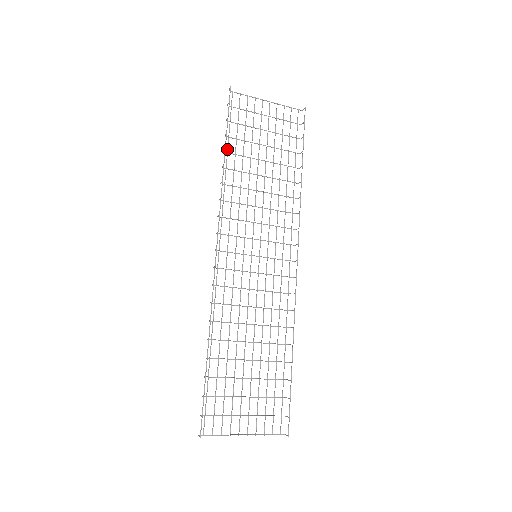
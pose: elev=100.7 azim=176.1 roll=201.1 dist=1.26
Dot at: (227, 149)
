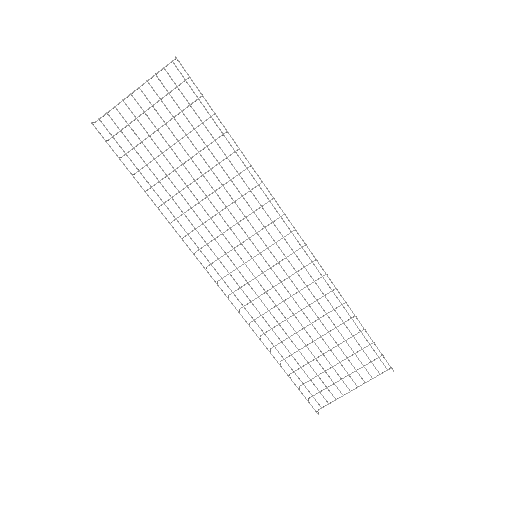
Dot at: occluded
